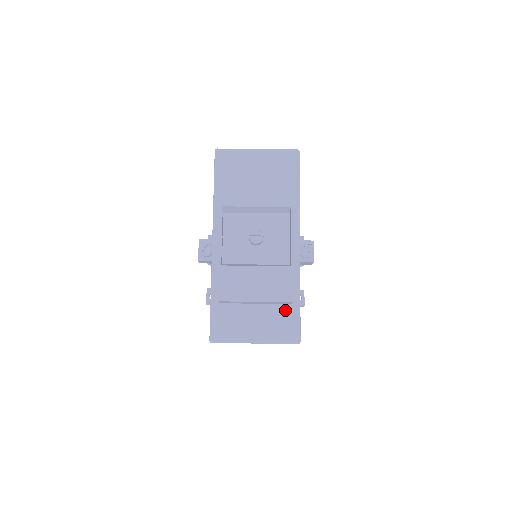
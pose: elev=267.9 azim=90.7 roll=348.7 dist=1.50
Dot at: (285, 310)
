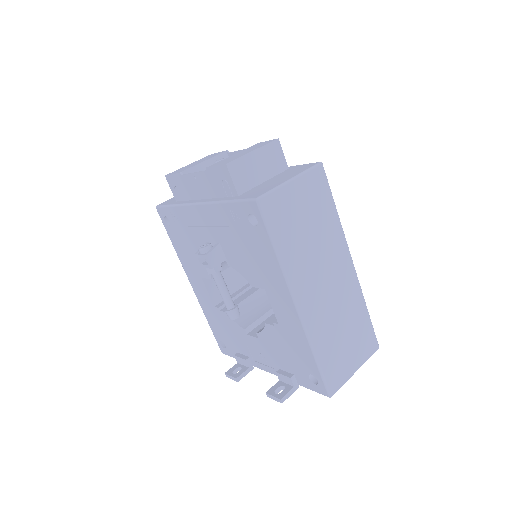
Dot at: (289, 170)
